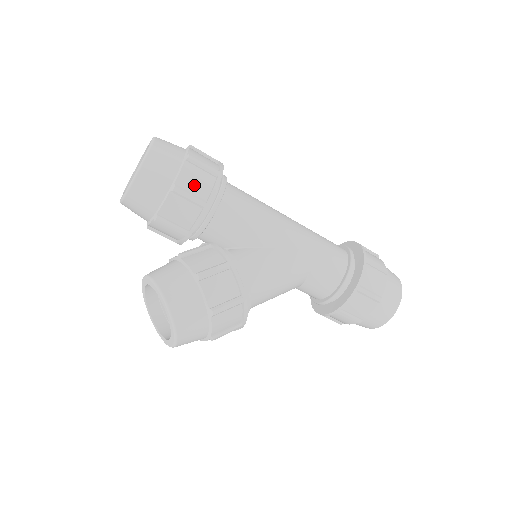
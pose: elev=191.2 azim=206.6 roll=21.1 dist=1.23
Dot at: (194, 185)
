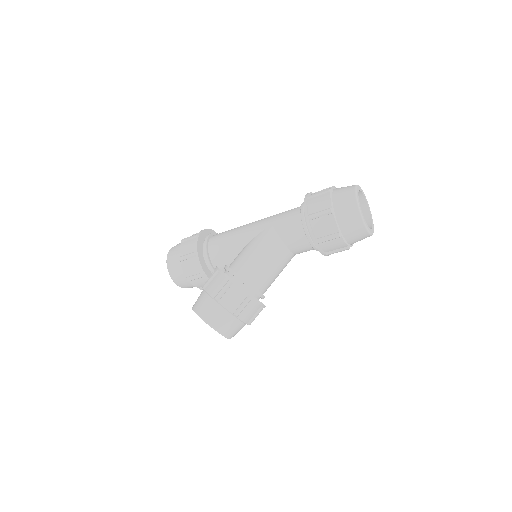
Dot at: (188, 250)
